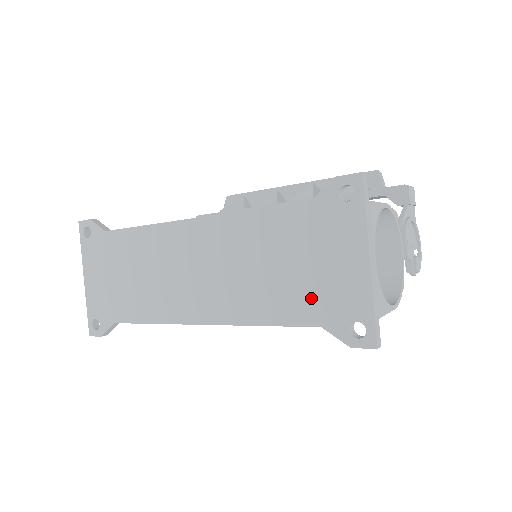
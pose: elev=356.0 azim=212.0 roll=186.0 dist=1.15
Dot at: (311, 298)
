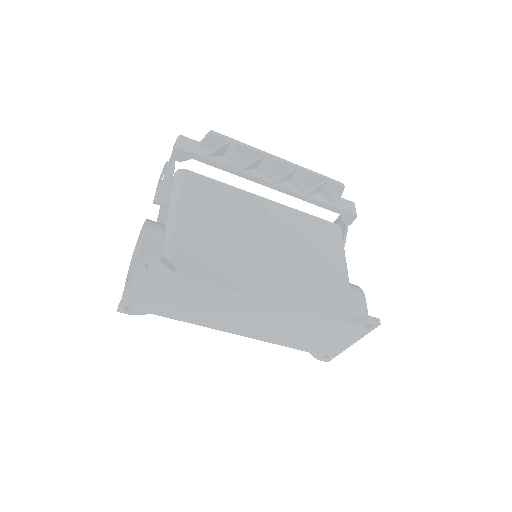
Dot at: (314, 345)
